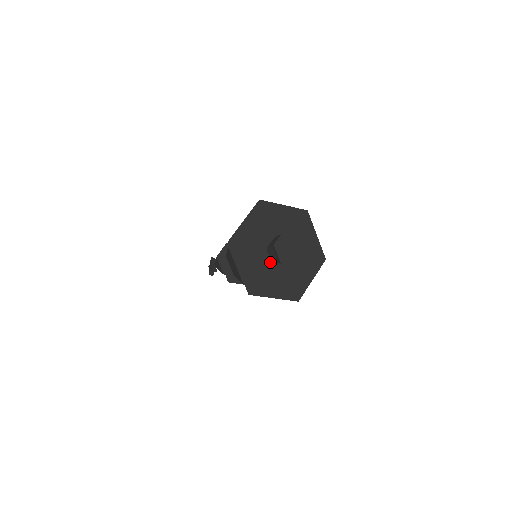
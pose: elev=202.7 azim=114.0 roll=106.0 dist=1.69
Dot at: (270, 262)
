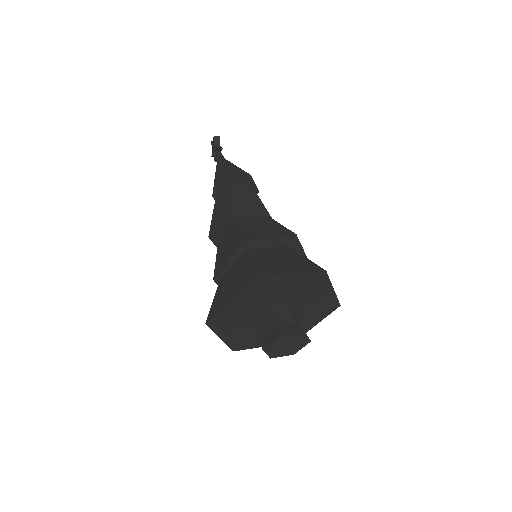
Dot at: occluded
